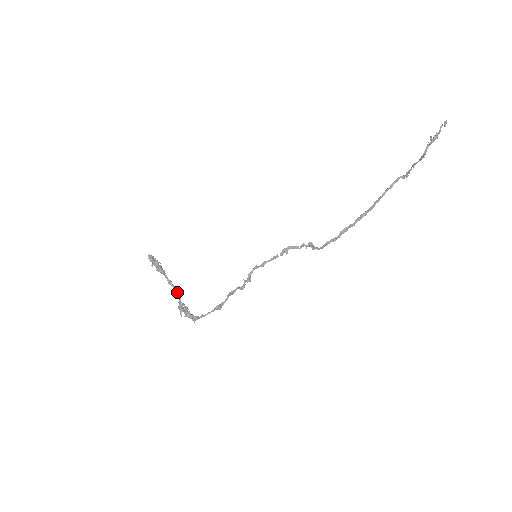
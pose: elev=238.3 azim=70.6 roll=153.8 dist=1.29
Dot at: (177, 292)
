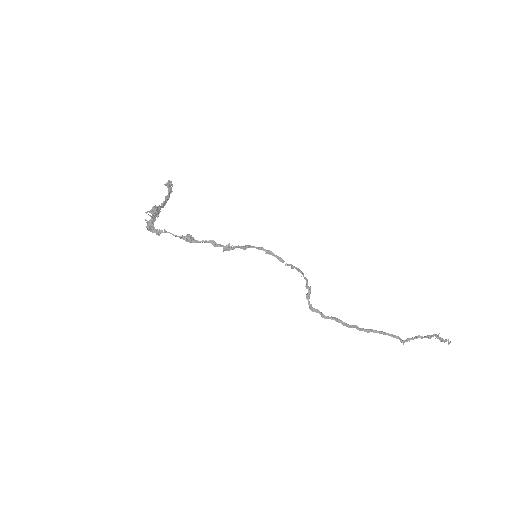
Dot at: occluded
